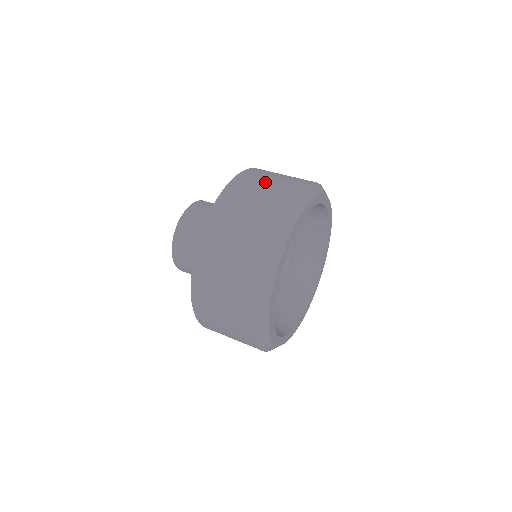
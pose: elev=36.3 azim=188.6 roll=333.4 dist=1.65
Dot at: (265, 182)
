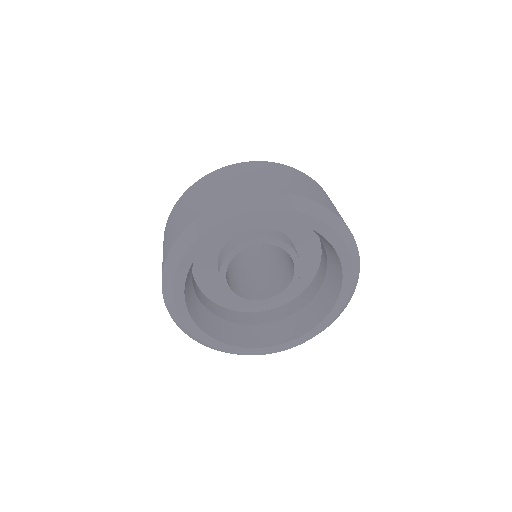
Dot at: (206, 190)
